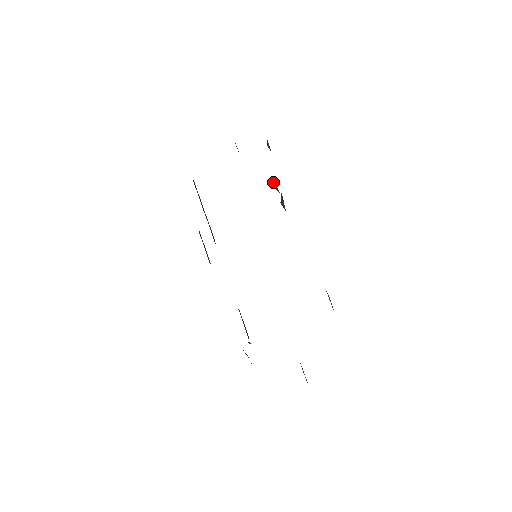
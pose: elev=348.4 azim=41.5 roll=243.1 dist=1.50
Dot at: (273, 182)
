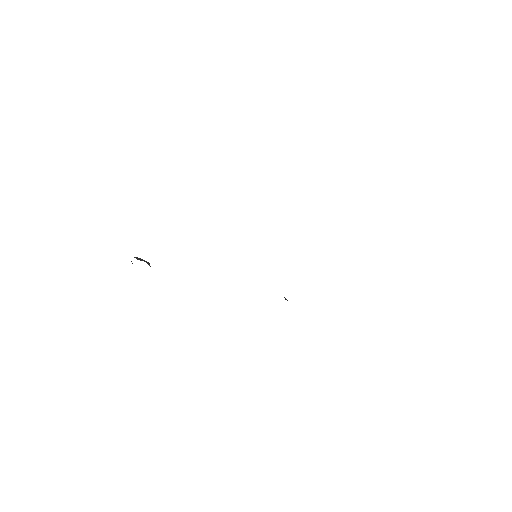
Dot at: occluded
